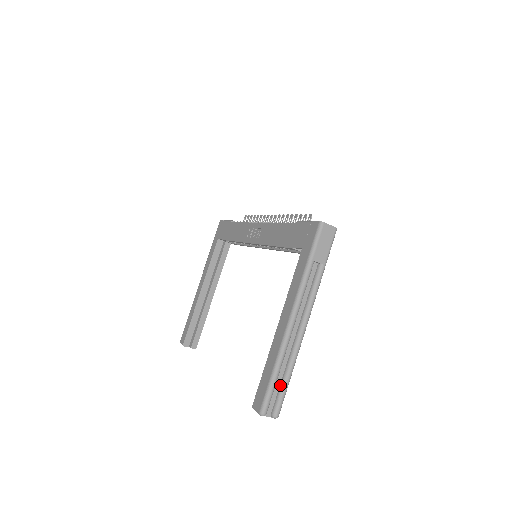
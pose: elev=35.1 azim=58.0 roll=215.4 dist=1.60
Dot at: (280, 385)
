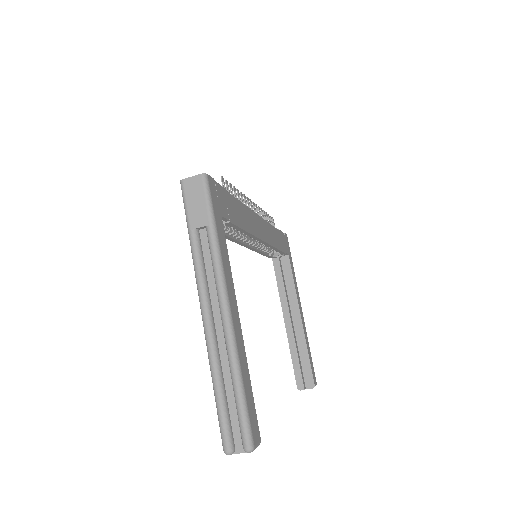
Dot at: (235, 403)
